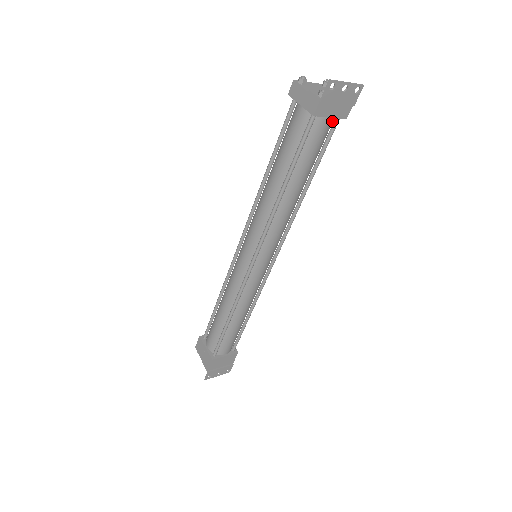
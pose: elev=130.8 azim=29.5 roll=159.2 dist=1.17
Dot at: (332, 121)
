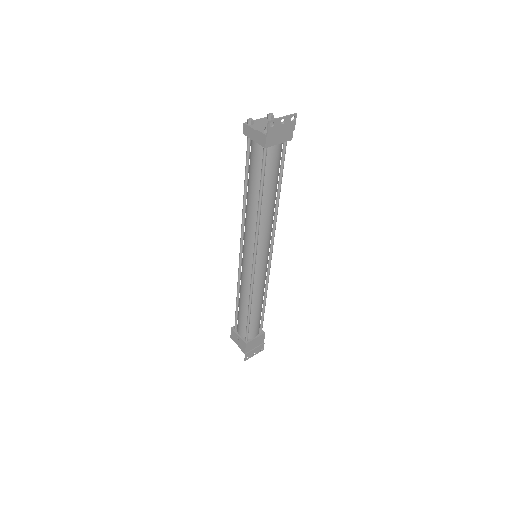
Dot at: (281, 145)
